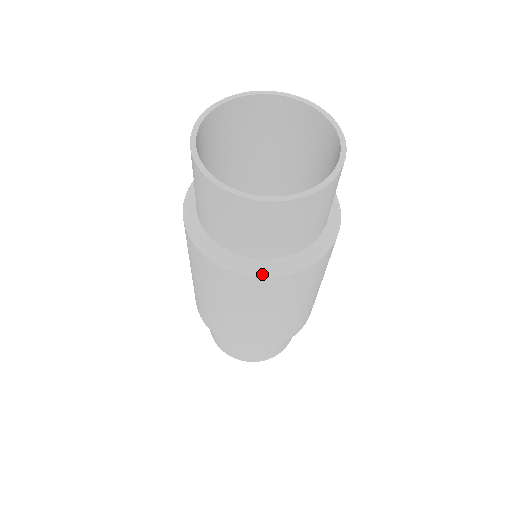
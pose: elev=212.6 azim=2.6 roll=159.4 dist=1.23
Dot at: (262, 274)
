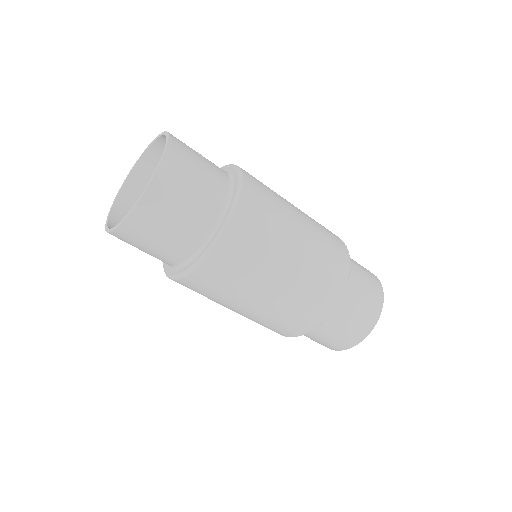
Dot at: (222, 232)
